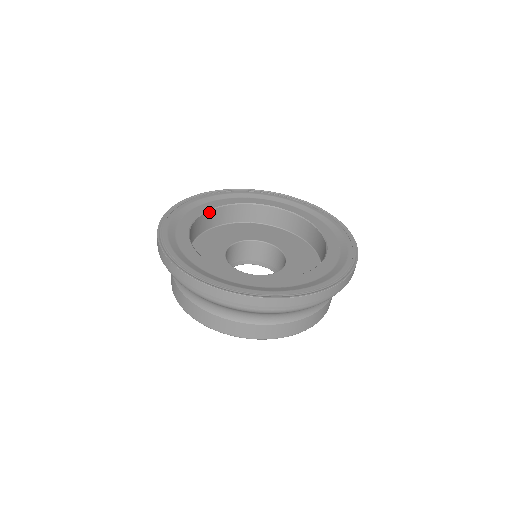
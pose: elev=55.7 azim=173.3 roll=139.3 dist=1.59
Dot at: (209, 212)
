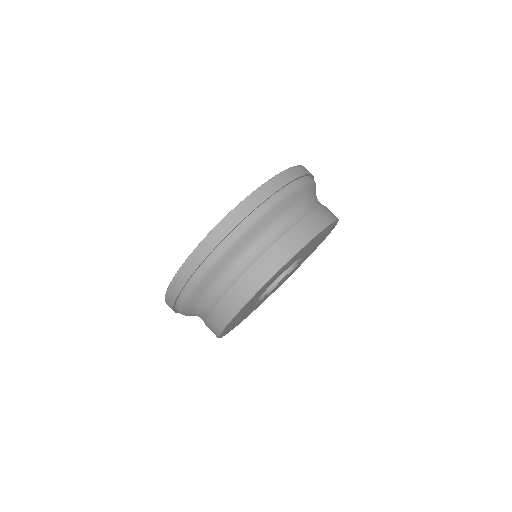
Dot at: occluded
